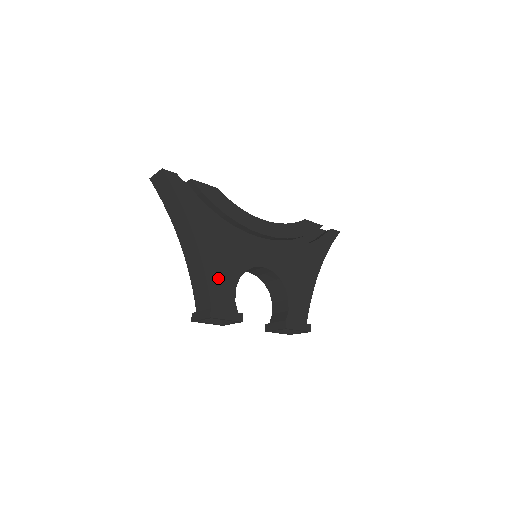
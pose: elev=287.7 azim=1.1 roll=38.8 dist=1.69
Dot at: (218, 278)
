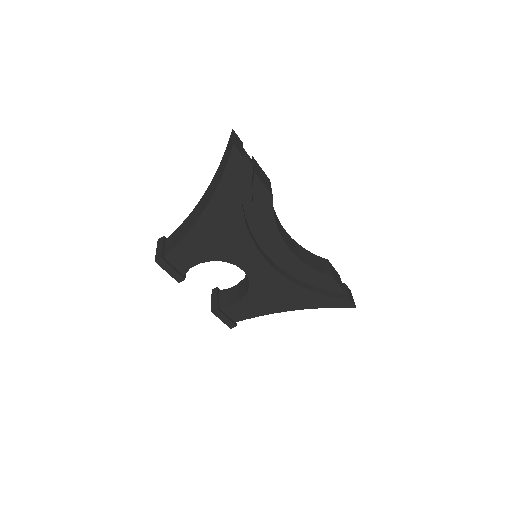
Dot at: (193, 247)
